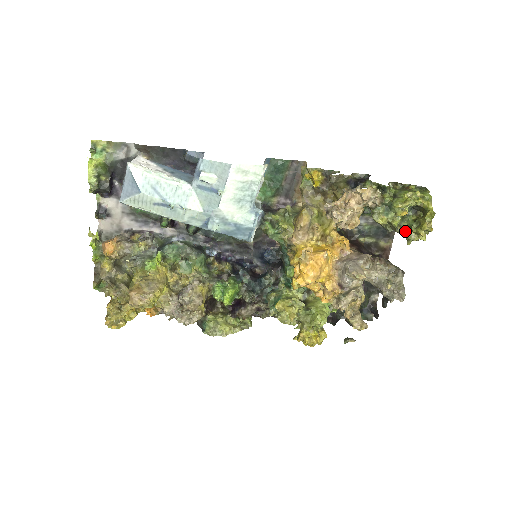
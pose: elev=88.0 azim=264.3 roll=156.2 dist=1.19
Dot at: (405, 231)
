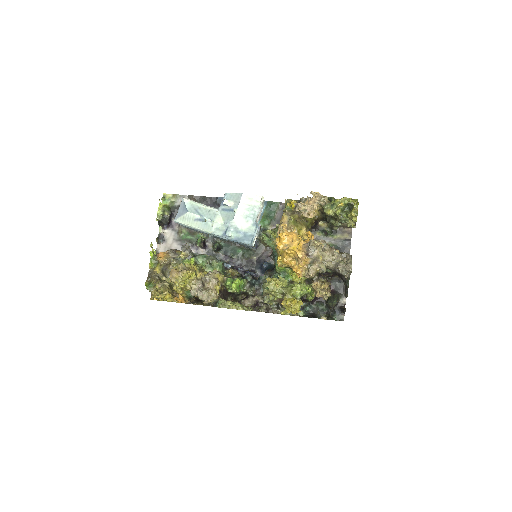
Dot at: (344, 218)
